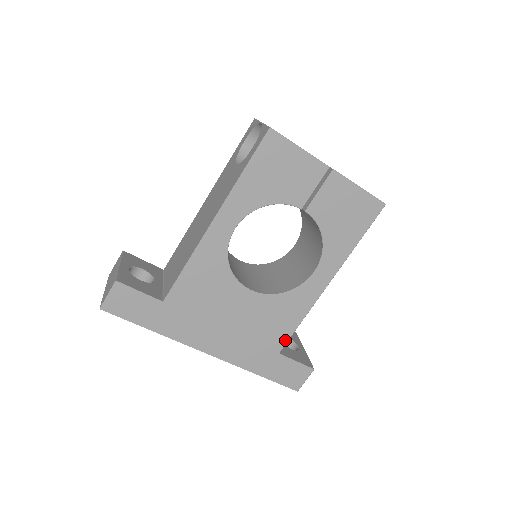
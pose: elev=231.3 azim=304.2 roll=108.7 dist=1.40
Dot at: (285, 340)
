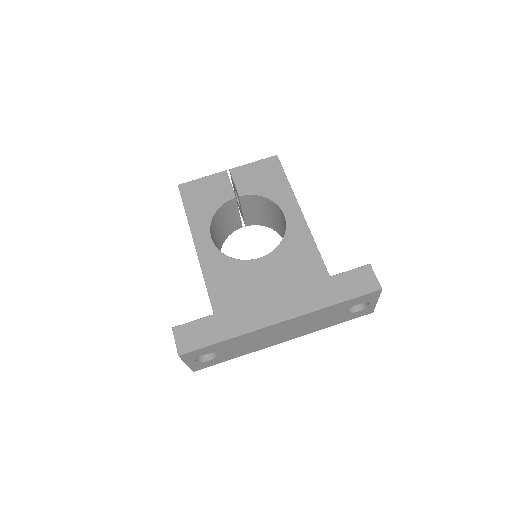
Dot at: (322, 265)
